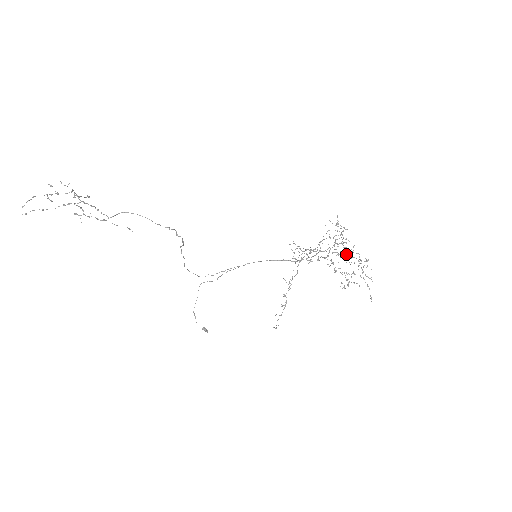
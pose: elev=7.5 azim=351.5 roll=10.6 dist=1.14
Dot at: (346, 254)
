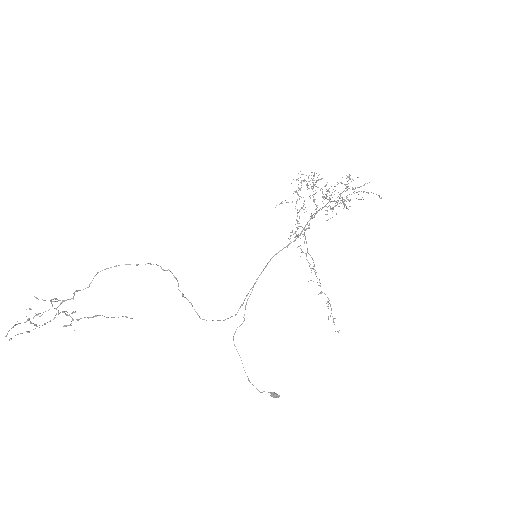
Dot at: occluded
